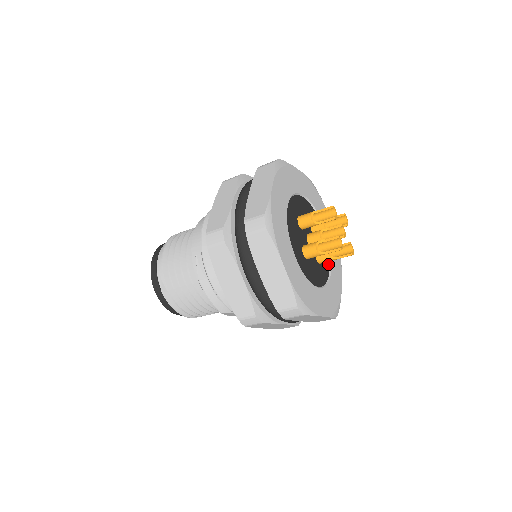
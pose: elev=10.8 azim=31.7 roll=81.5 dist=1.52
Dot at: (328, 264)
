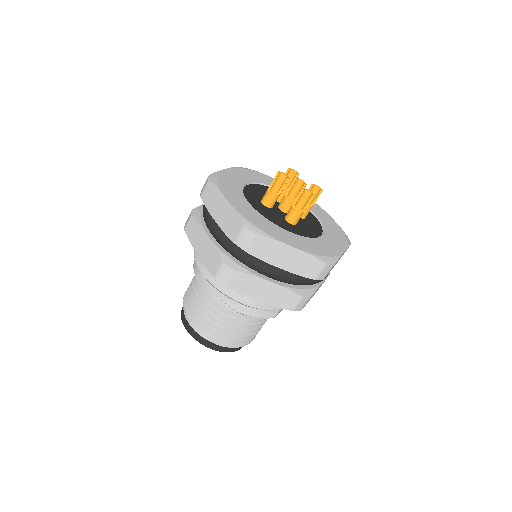
Dot at: (309, 212)
